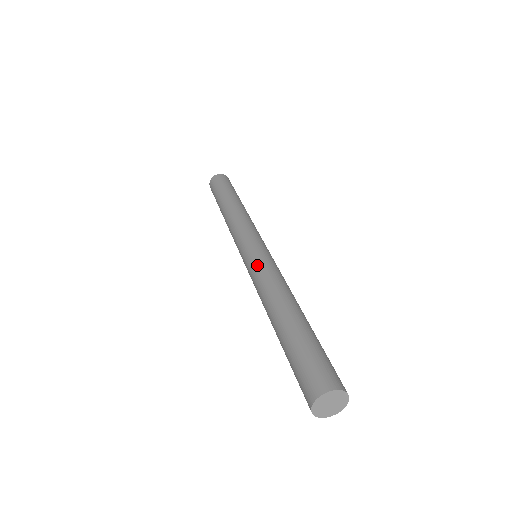
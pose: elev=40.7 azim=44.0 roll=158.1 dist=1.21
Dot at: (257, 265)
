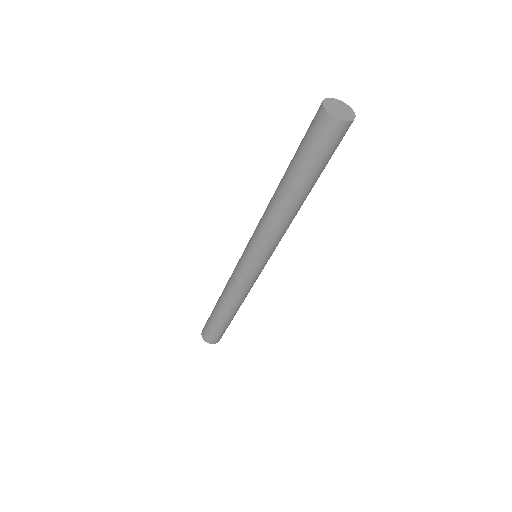
Dot at: occluded
